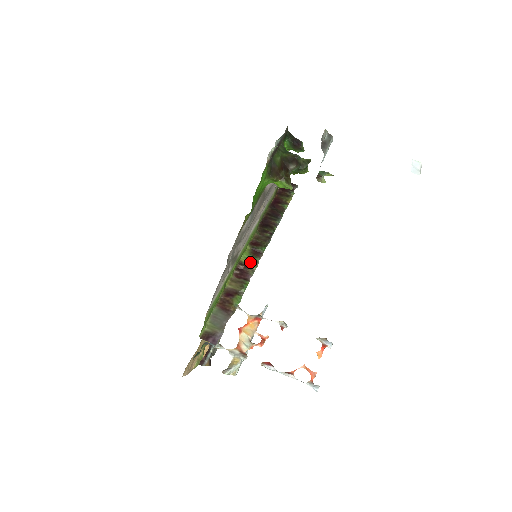
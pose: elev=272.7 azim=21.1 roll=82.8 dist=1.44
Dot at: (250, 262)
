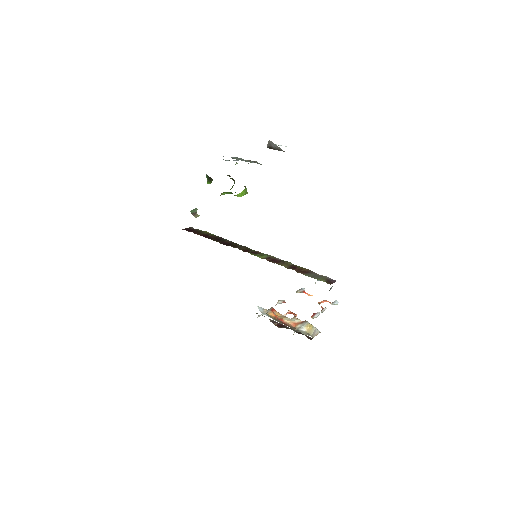
Dot at: (265, 255)
